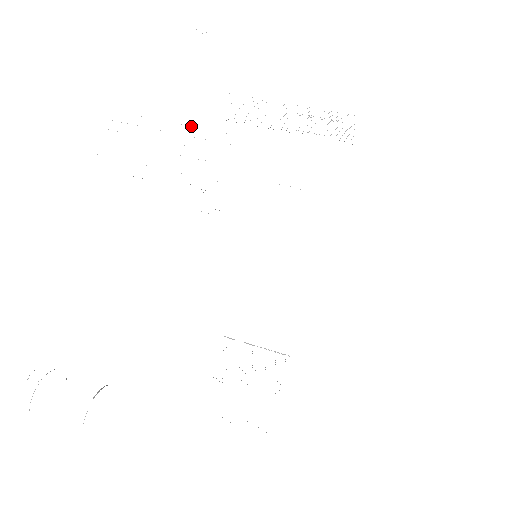
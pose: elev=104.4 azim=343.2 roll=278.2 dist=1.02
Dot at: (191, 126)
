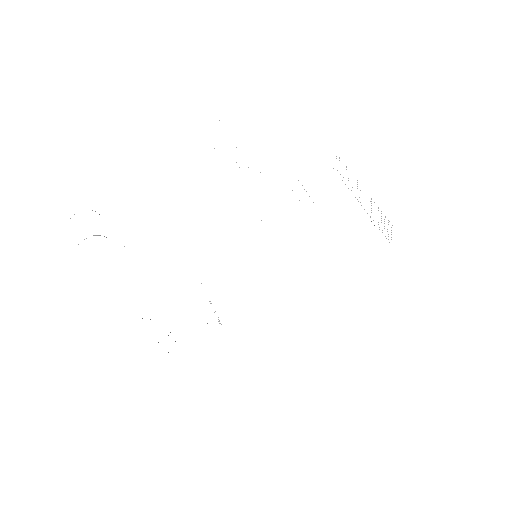
Dot at: occluded
